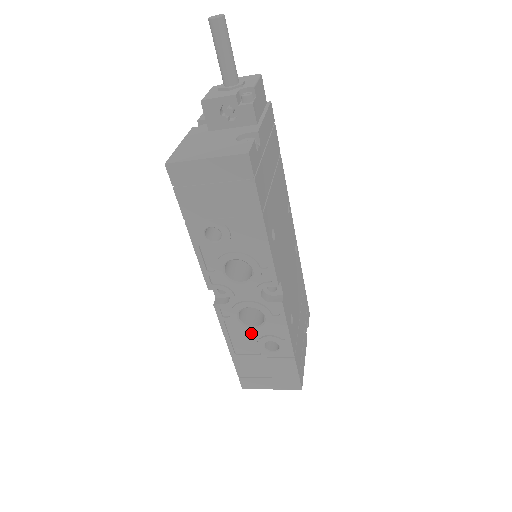
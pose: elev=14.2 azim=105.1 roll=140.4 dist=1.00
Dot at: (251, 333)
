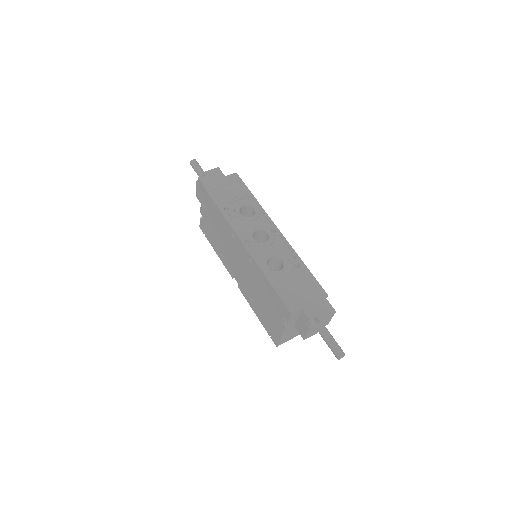
Dot at: occluded
